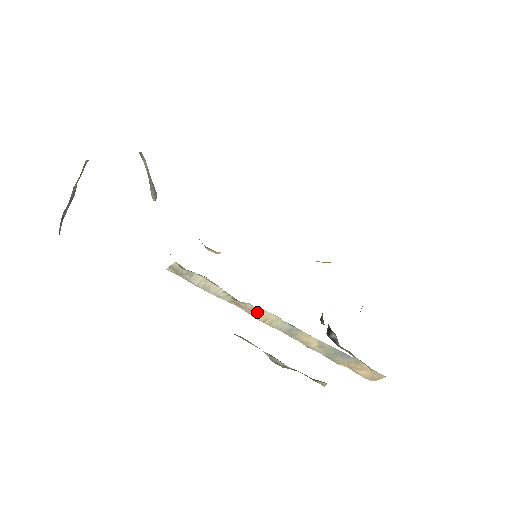
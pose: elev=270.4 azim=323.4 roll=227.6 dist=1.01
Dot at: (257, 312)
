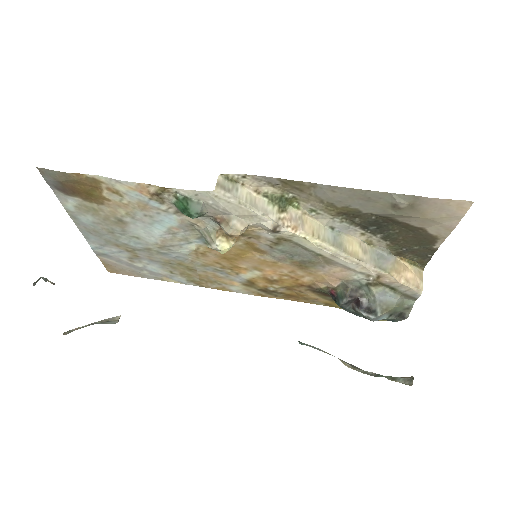
Dot at: (302, 222)
